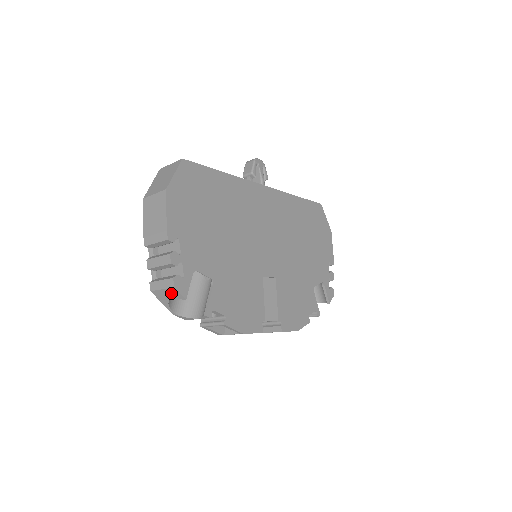
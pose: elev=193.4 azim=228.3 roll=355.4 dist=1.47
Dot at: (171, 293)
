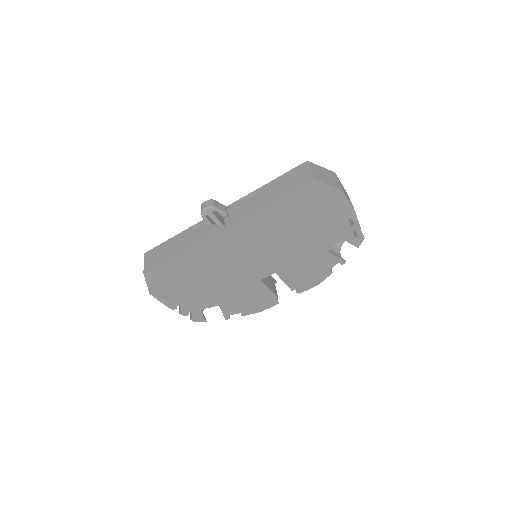
Dot at: occluded
